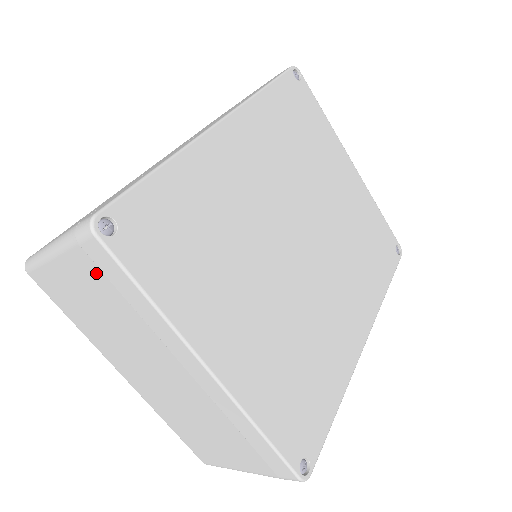
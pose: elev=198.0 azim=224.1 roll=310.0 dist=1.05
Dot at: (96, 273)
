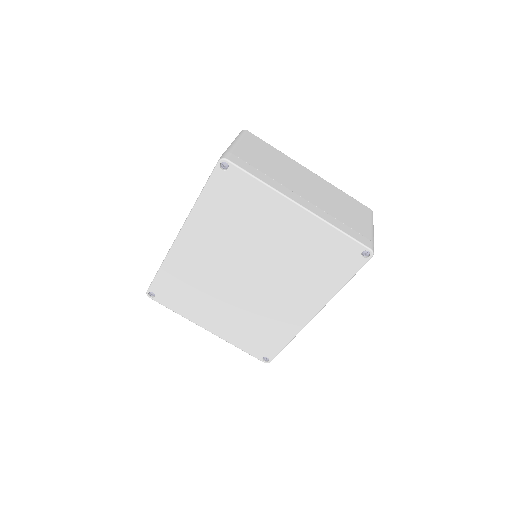
Dot at: occluded
